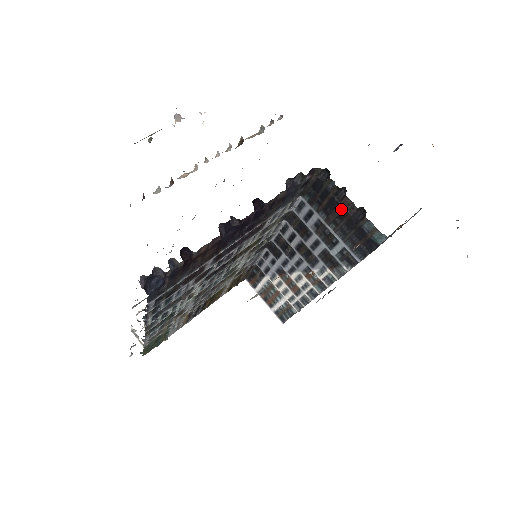
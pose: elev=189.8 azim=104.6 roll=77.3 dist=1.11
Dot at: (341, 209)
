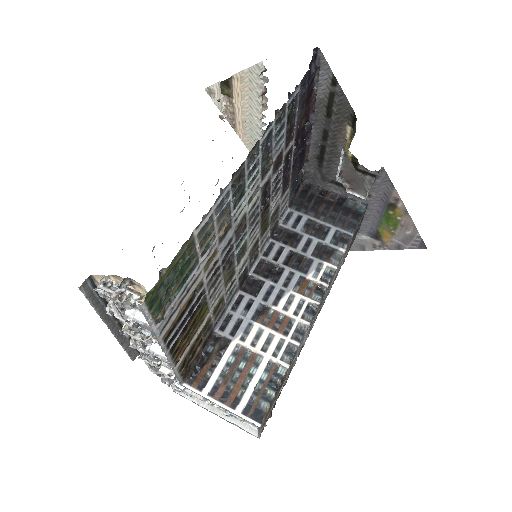
Dot at: (327, 201)
